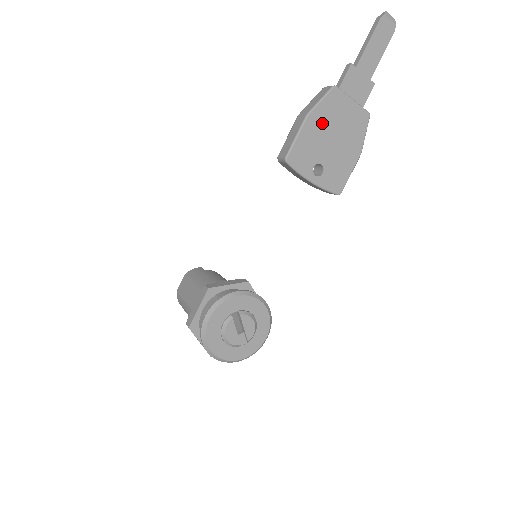
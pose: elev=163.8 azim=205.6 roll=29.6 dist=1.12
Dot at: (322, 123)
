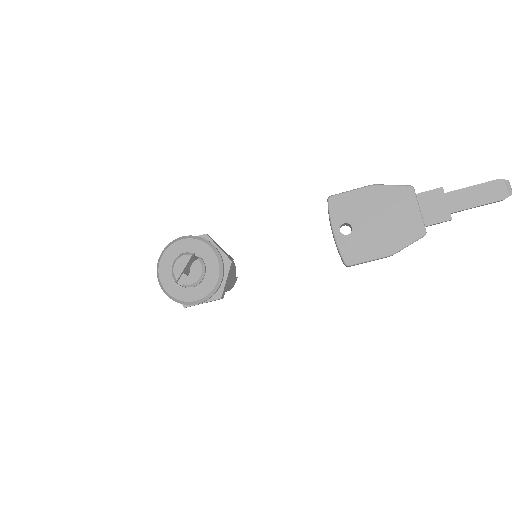
Dot at: (379, 201)
